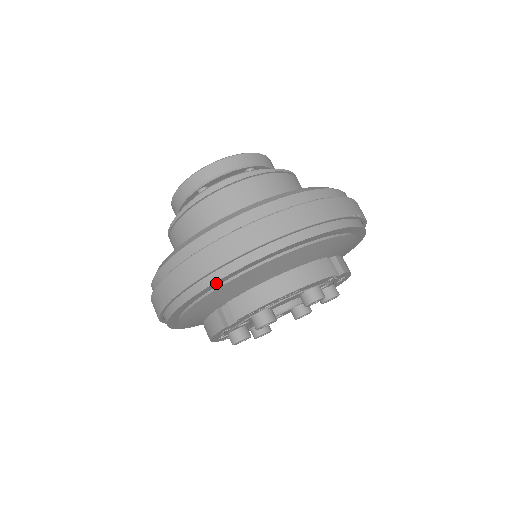
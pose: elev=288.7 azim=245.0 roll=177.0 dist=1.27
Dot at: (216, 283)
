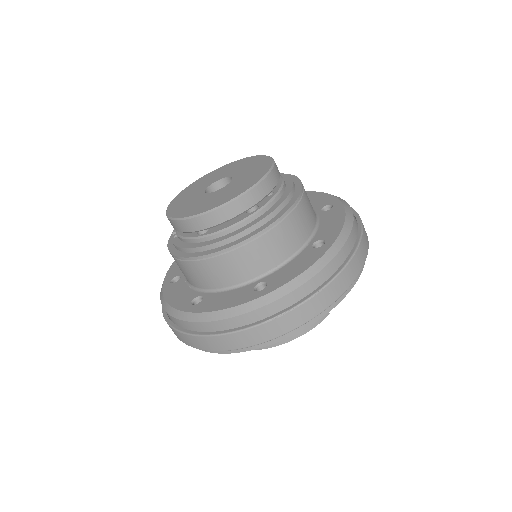
Dot at: occluded
